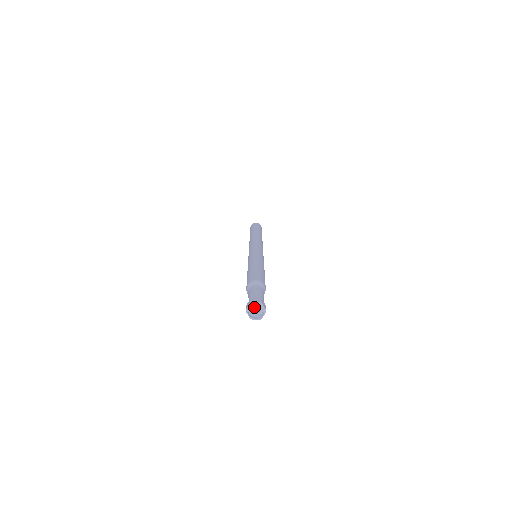
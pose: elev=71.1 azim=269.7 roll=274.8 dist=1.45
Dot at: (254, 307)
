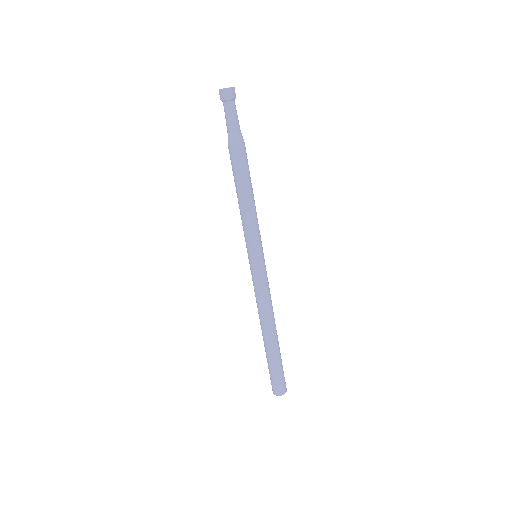
Dot at: occluded
